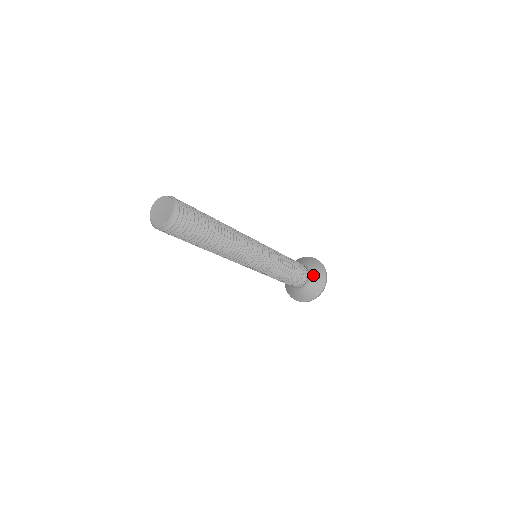
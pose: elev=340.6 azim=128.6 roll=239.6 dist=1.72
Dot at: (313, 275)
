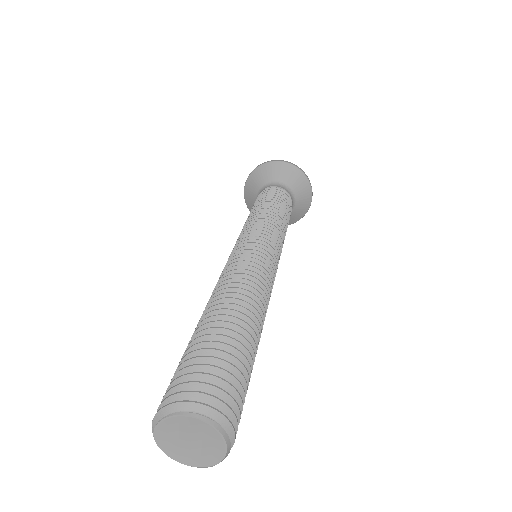
Dot at: (296, 195)
